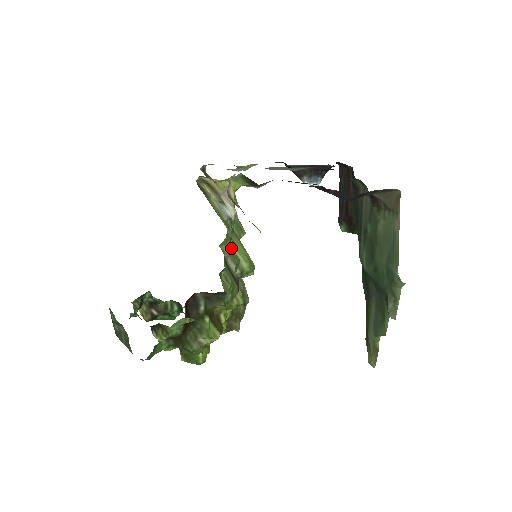
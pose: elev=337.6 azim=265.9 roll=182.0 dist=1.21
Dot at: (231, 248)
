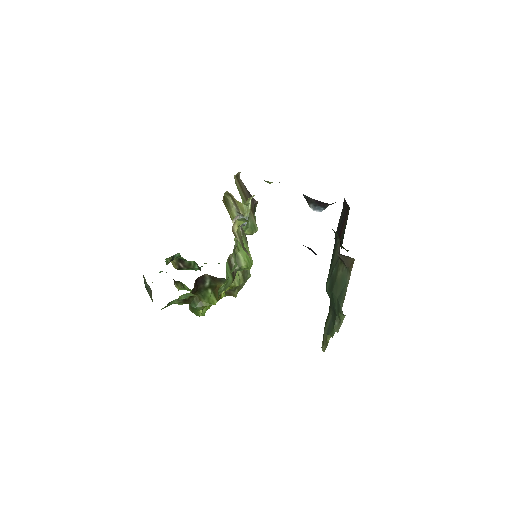
Dot at: (236, 250)
